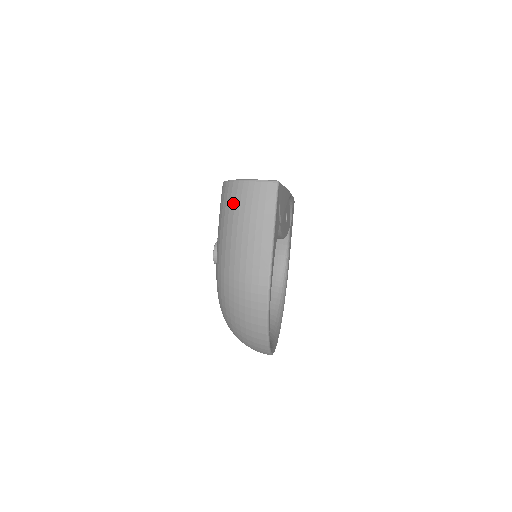
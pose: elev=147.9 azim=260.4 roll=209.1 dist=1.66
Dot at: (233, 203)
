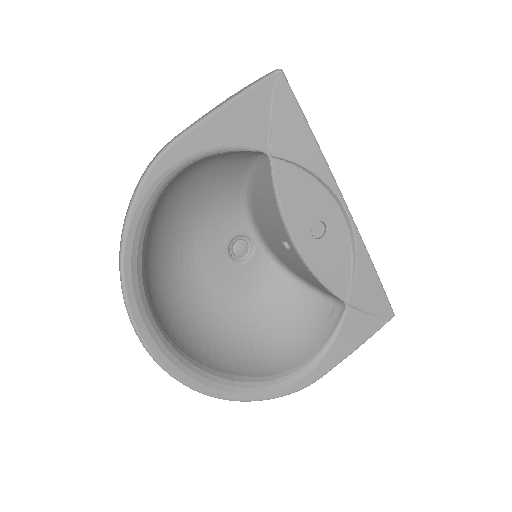
Dot at: occluded
